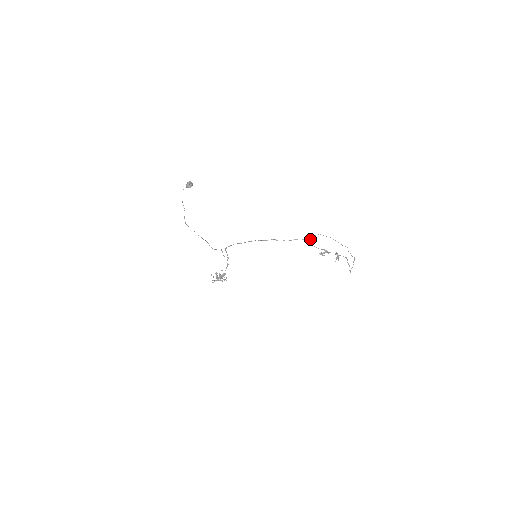
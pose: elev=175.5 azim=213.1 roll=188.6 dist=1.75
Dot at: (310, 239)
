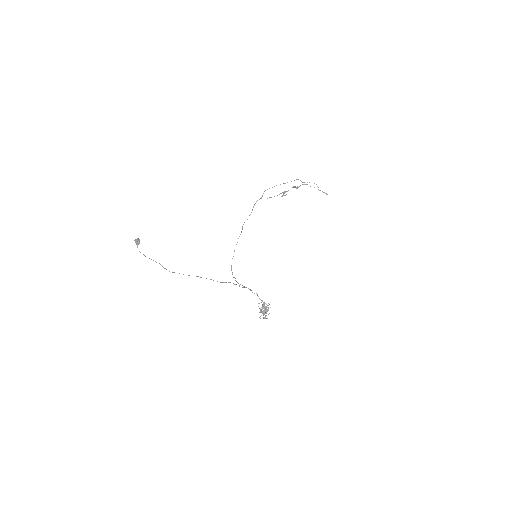
Dot at: (262, 196)
